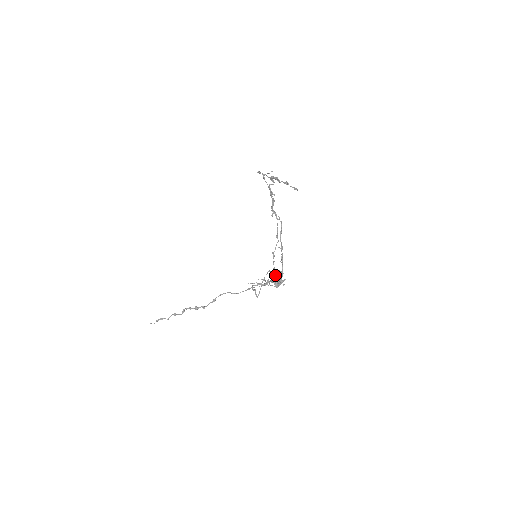
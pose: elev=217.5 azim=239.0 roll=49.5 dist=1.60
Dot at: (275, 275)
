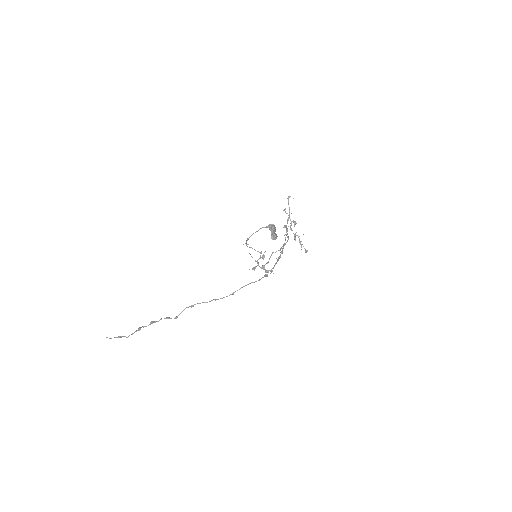
Dot at: (272, 225)
